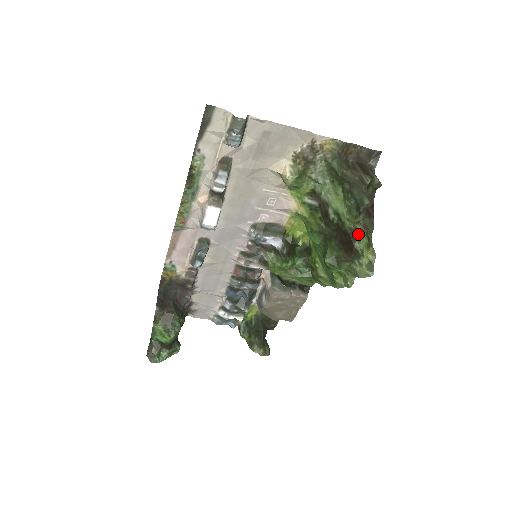
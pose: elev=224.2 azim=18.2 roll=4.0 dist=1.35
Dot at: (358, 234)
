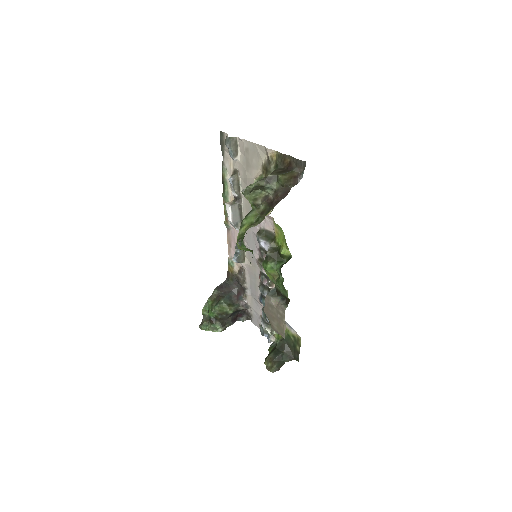
Dot at: (250, 214)
